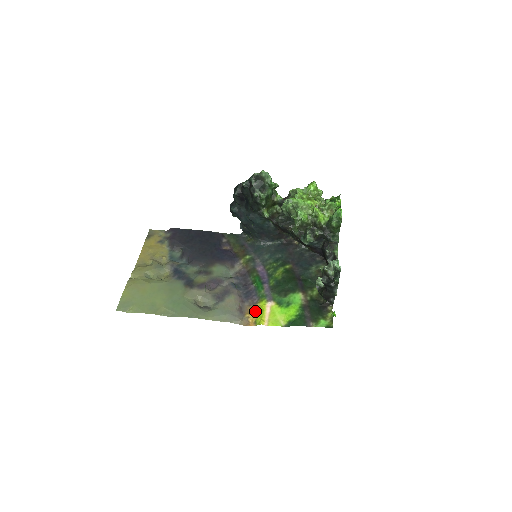
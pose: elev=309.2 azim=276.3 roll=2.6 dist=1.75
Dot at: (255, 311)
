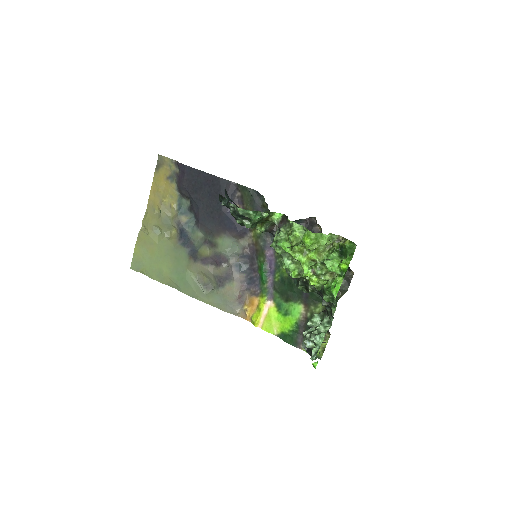
Dot at: (254, 305)
